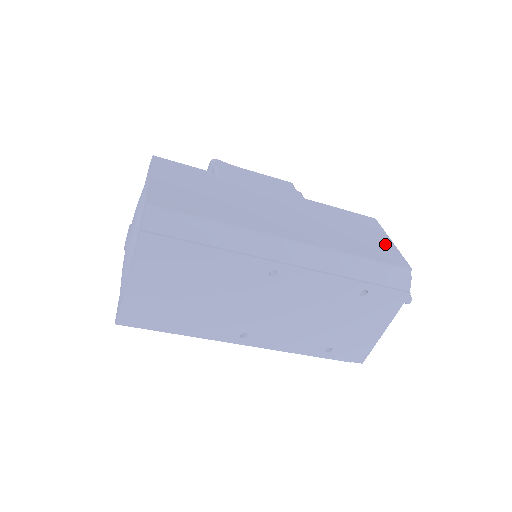
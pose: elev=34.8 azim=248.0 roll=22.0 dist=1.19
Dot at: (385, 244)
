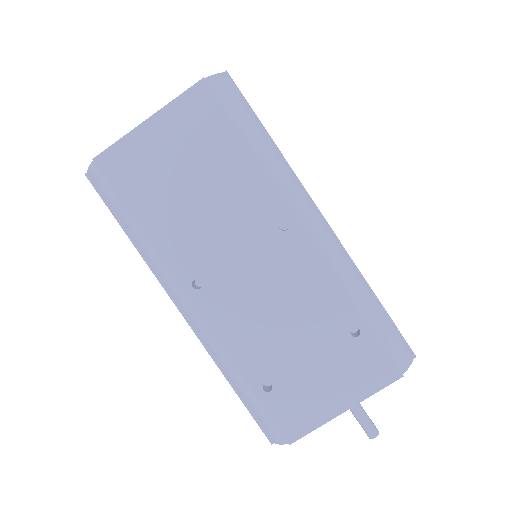
Dot at: occluded
